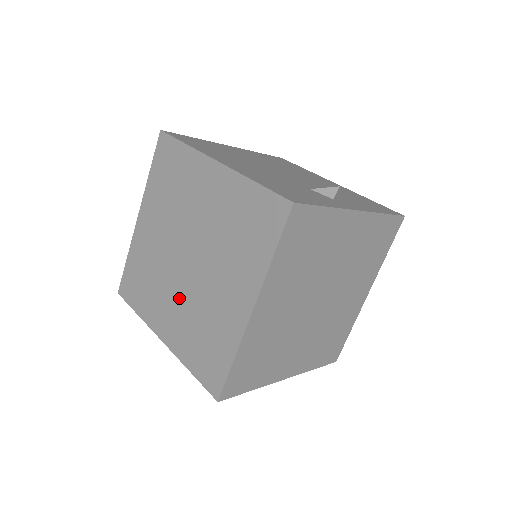
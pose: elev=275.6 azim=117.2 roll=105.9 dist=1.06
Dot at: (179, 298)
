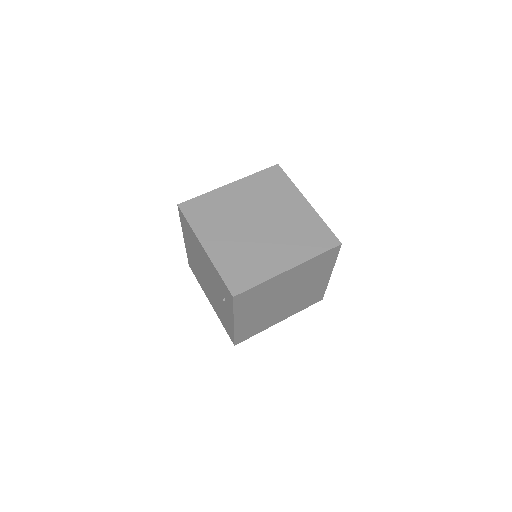
Dot at: (237, 237)
